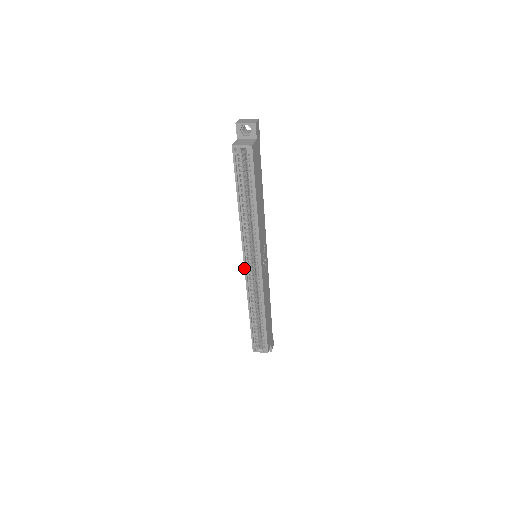
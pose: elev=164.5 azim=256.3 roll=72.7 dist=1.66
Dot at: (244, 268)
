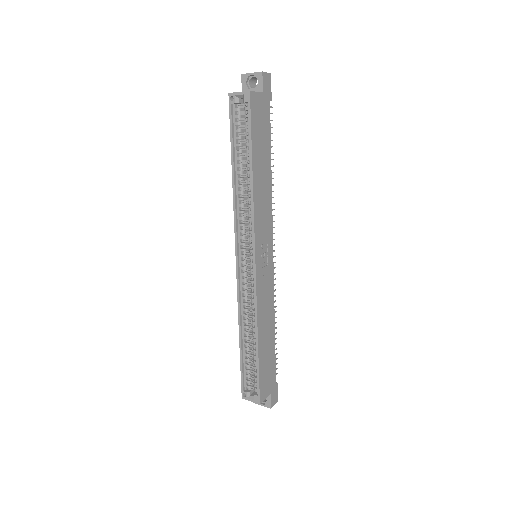
Dot at: (236, 266)
